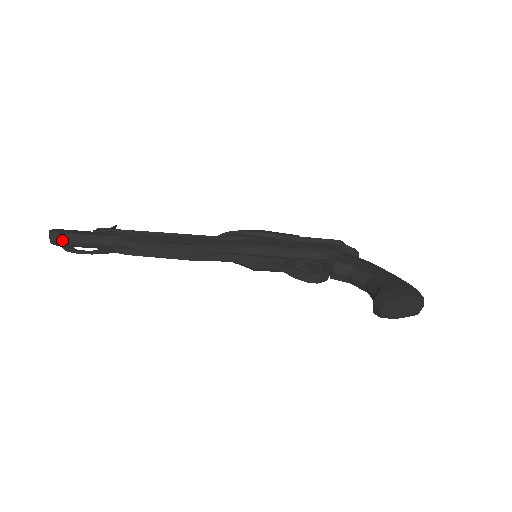
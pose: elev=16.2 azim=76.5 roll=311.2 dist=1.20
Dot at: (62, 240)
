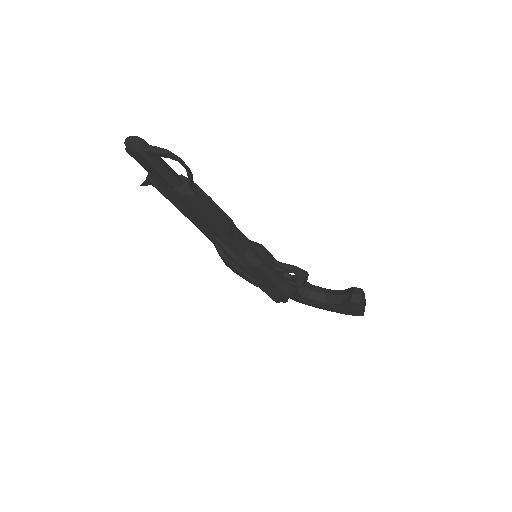
Dot at: (155, 146)
